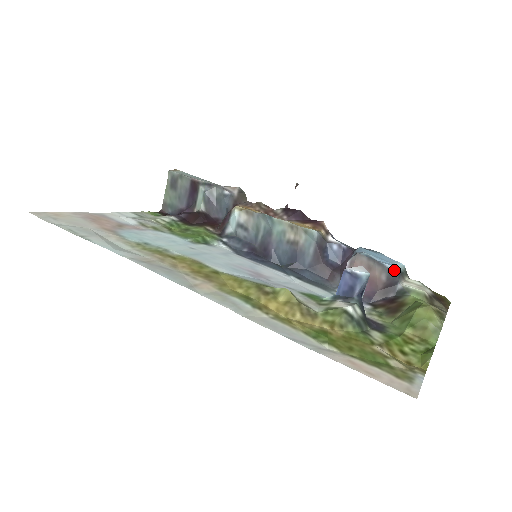
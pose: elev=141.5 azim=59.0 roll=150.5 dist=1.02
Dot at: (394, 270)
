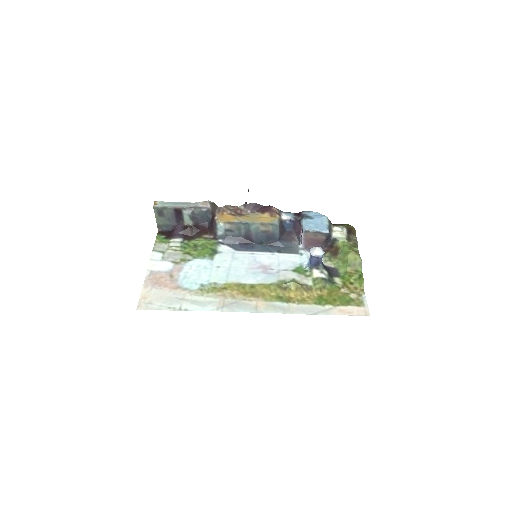
Dot at: (328, 233)
